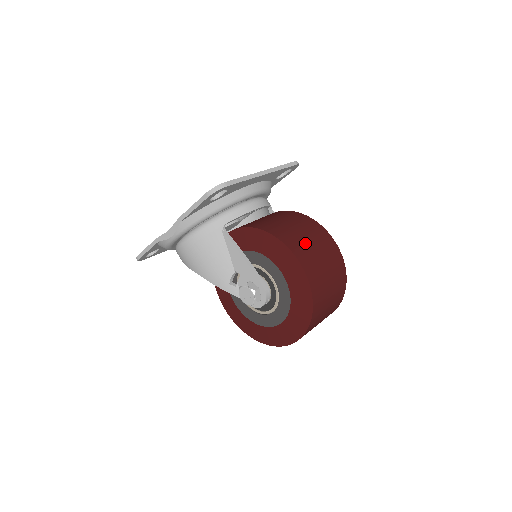
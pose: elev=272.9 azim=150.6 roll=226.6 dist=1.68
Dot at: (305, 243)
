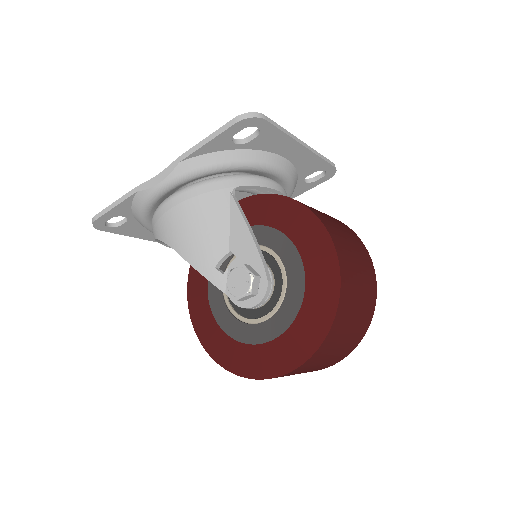
Dot at: (340, 232)
